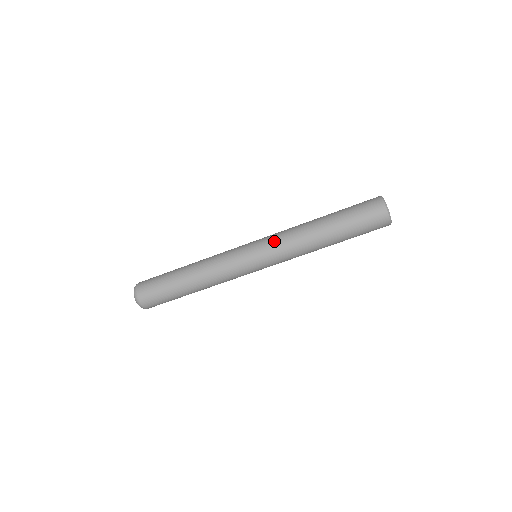
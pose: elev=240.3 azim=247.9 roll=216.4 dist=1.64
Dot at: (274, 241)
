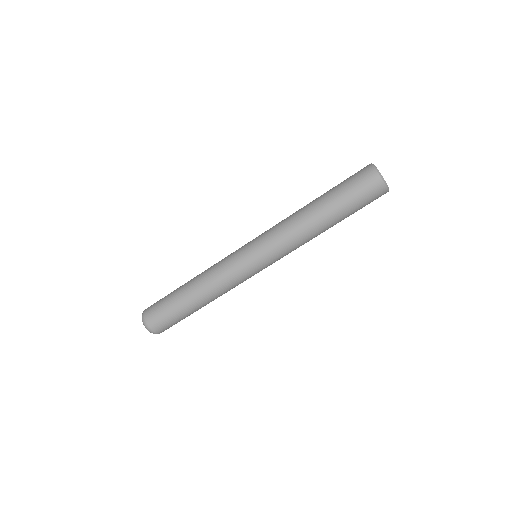
Dot at: (270, 237)
